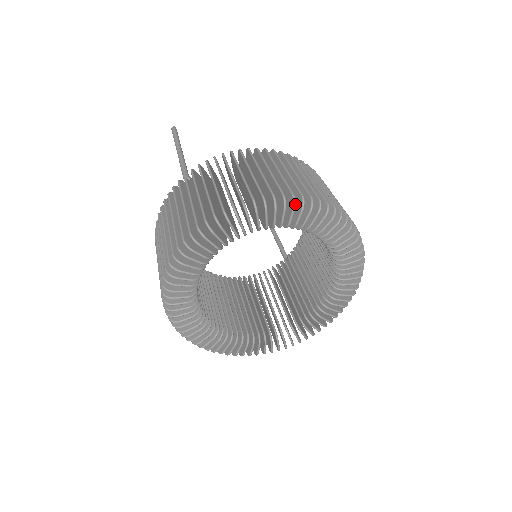
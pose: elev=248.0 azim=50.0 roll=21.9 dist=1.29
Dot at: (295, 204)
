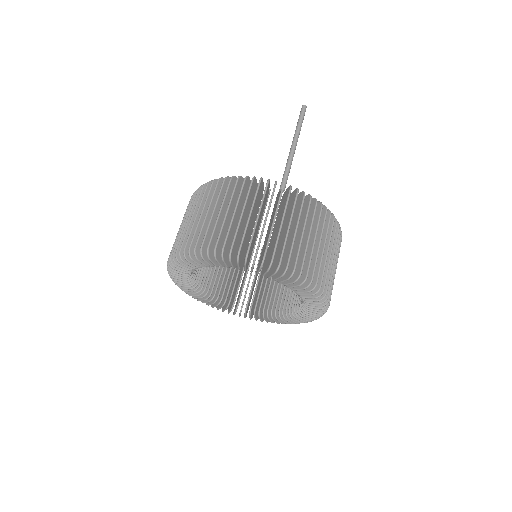
Dot at: (319, 297)
